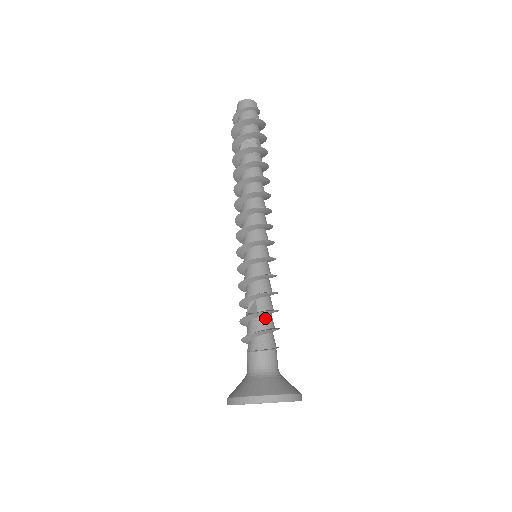
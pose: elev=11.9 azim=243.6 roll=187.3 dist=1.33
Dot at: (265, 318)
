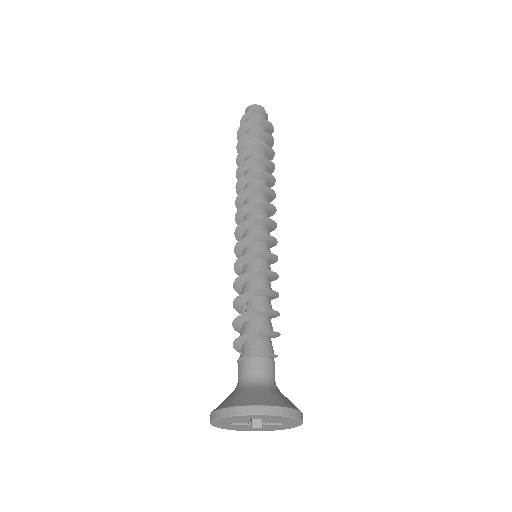
Dot at: (255, 320)
